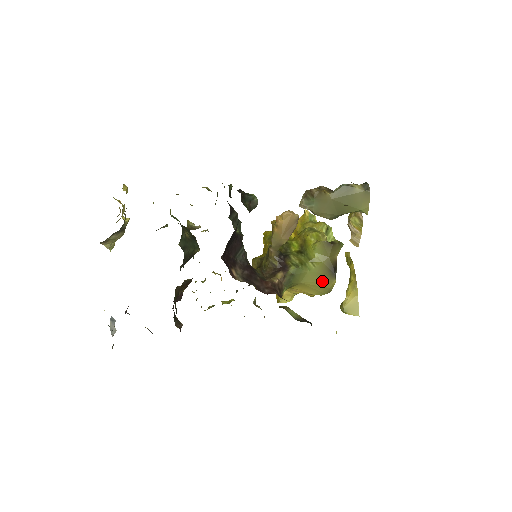
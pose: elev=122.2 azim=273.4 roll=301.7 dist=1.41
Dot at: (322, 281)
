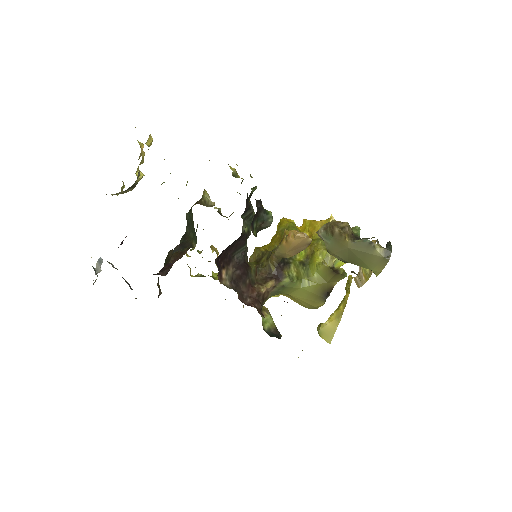
Dot at: (311, 300)
